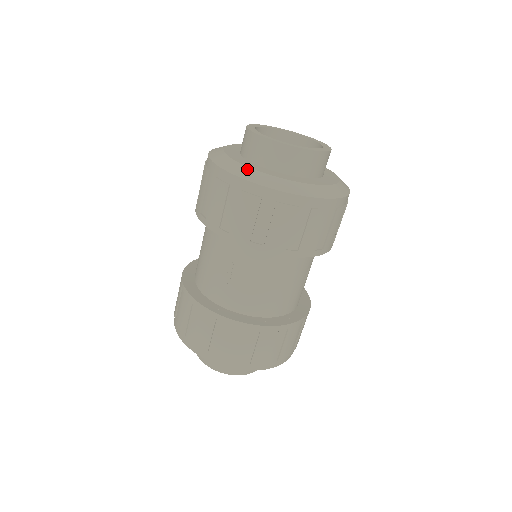
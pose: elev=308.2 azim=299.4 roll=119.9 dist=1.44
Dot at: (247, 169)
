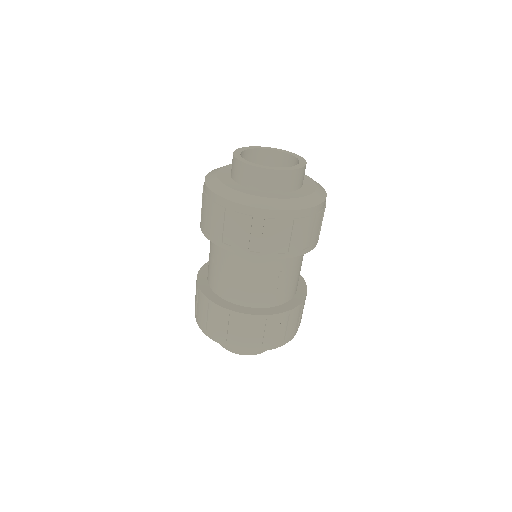
Dot at: (288, 201)
